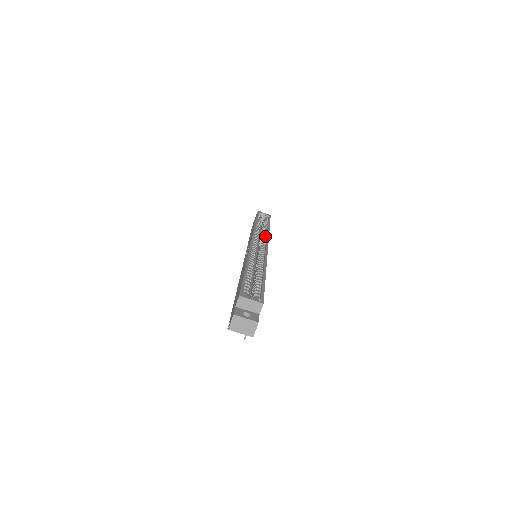
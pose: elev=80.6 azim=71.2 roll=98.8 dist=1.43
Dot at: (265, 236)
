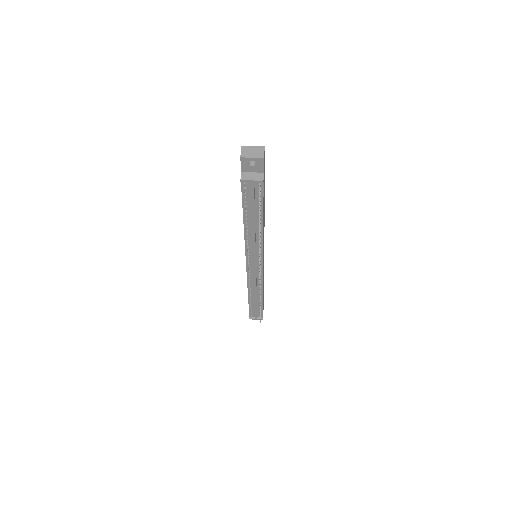
Dot at: occluded
